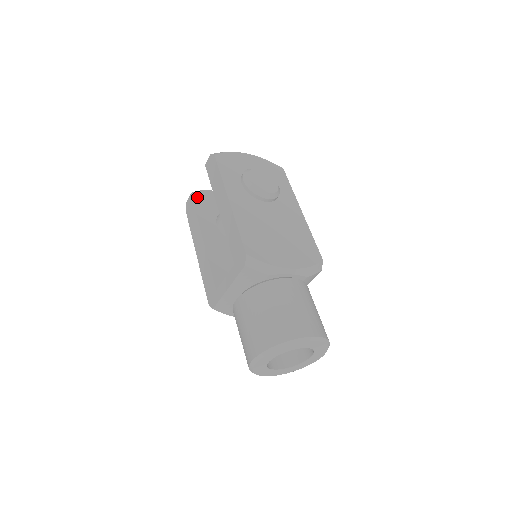
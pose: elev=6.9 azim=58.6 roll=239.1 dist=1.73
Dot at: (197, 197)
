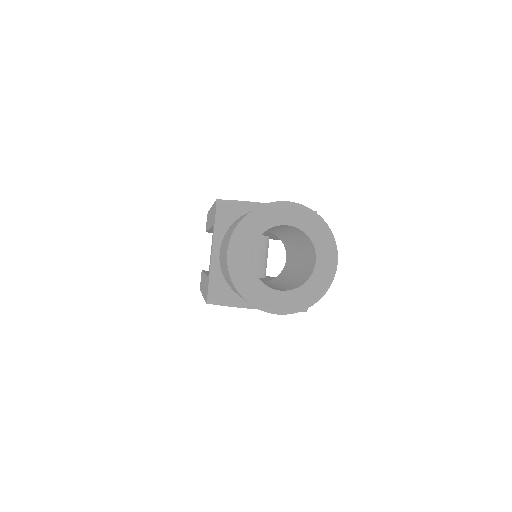
Dot at: occluded
